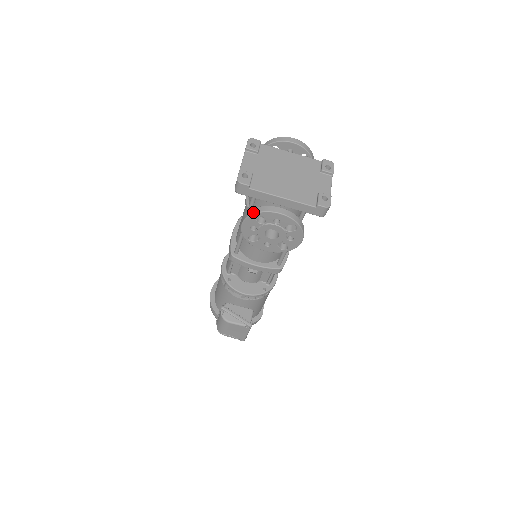
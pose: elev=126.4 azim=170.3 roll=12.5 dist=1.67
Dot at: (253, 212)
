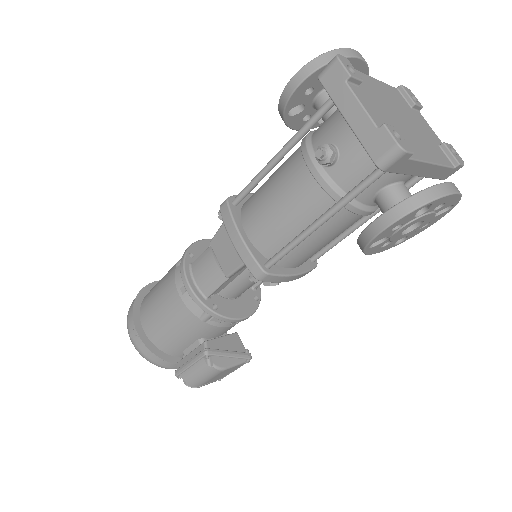
Dot at: (423, 201)
